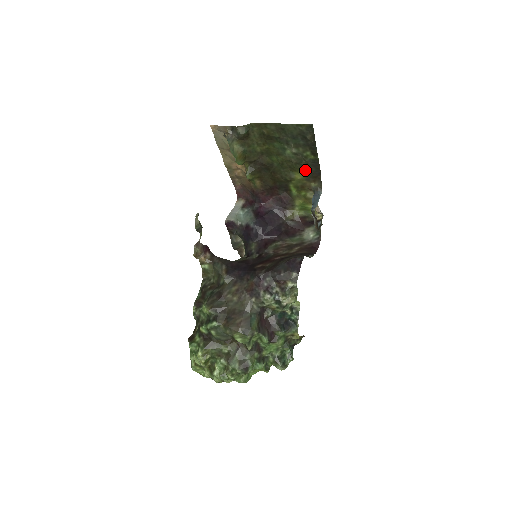
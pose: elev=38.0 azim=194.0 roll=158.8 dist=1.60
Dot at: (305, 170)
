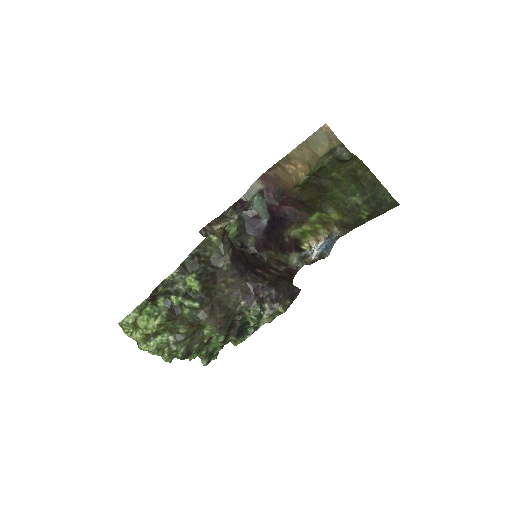
Dot at: (346, 218)
